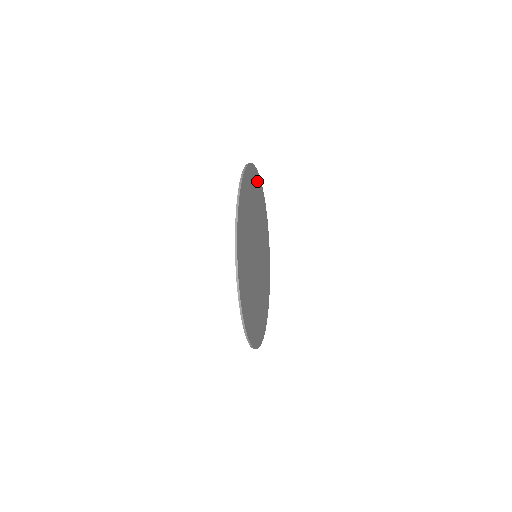
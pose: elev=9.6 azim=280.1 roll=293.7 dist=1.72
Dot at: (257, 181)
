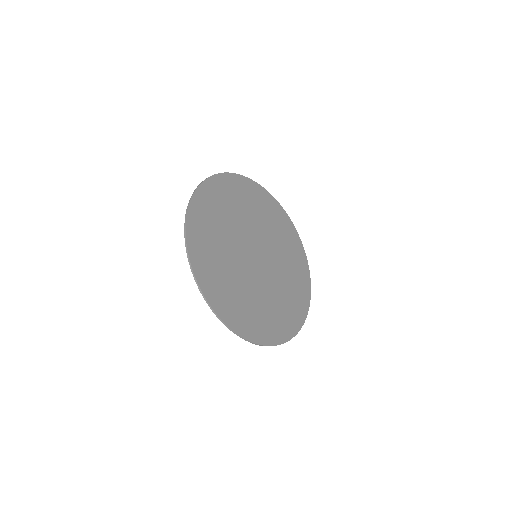
Dot at: (217, 186)
